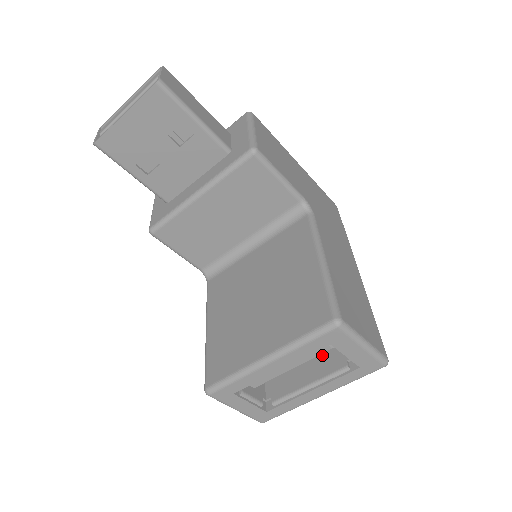
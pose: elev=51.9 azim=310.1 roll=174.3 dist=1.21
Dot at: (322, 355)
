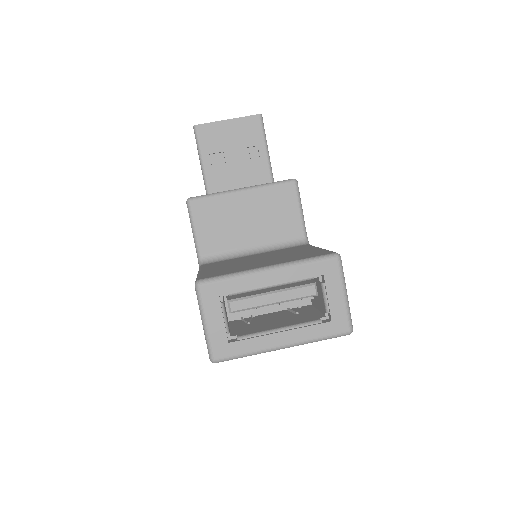
Dot at: (295, 318)
